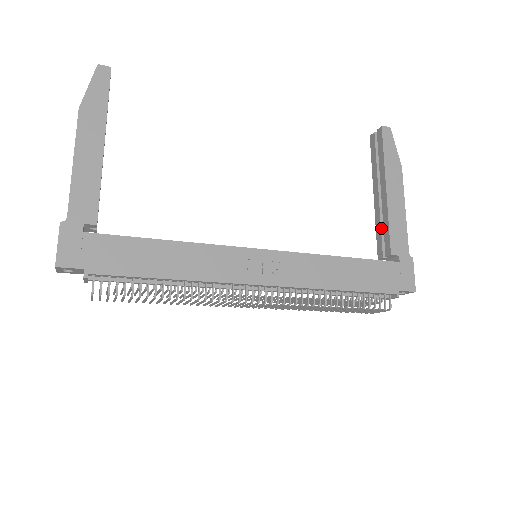
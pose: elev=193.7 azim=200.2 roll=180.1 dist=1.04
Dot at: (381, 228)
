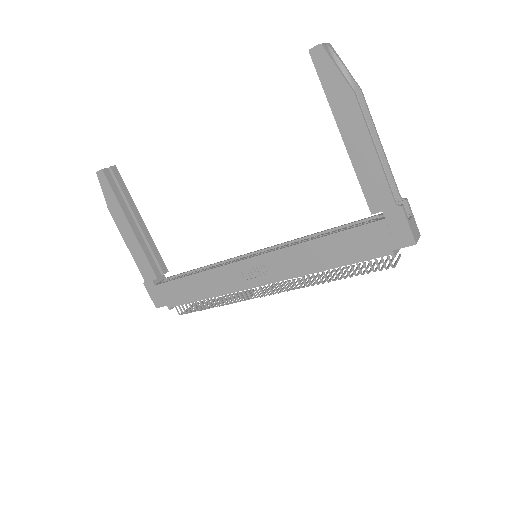
Dot at: occluded
